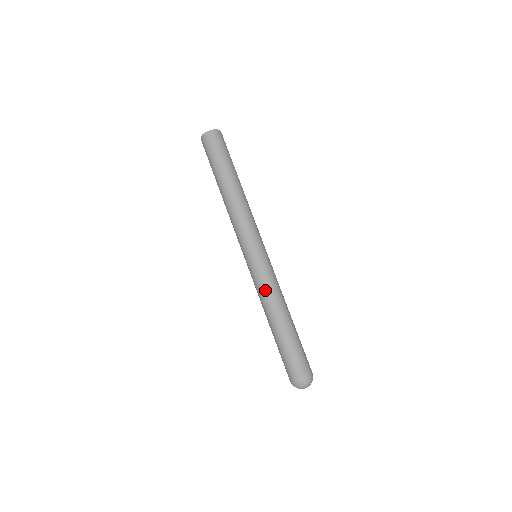
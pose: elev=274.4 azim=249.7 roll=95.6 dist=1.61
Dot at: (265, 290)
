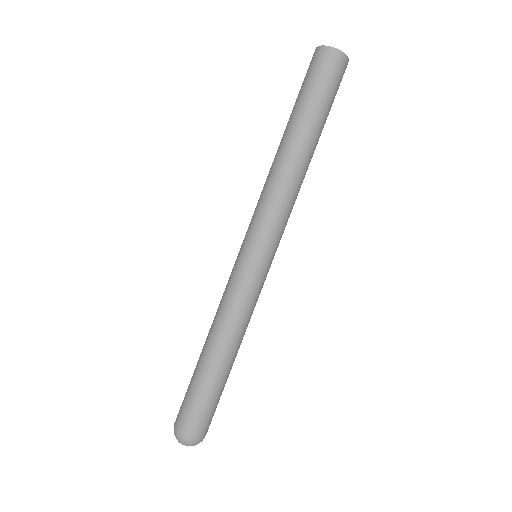
Dot at: (230, 307)
